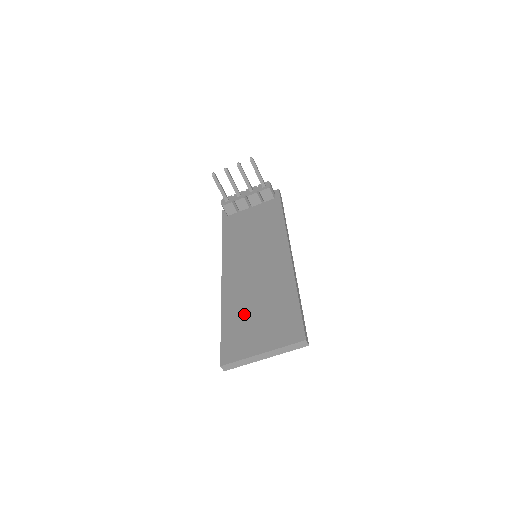
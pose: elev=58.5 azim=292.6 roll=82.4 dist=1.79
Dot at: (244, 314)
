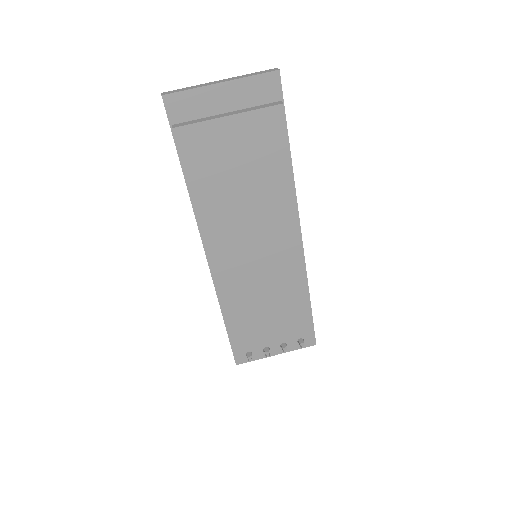
Dot at: occluded
